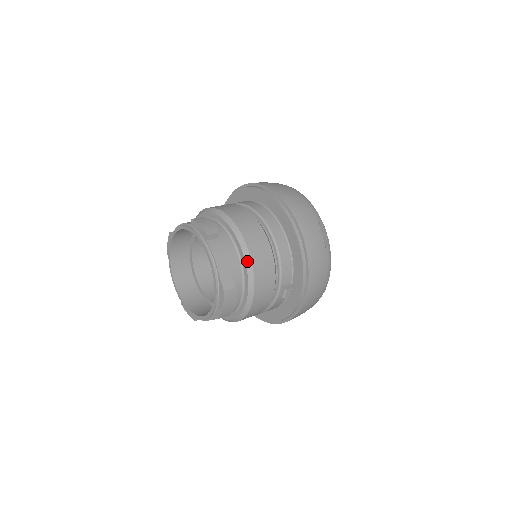
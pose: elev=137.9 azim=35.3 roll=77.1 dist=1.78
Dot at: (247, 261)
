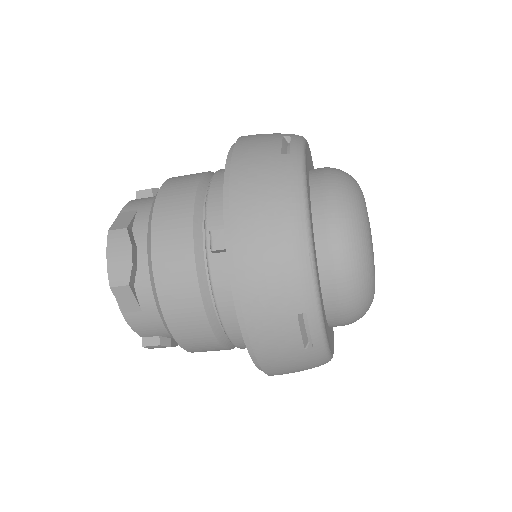
Dot at: occluded
